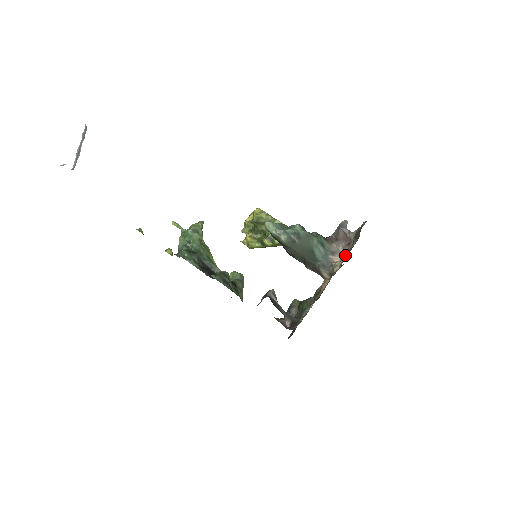
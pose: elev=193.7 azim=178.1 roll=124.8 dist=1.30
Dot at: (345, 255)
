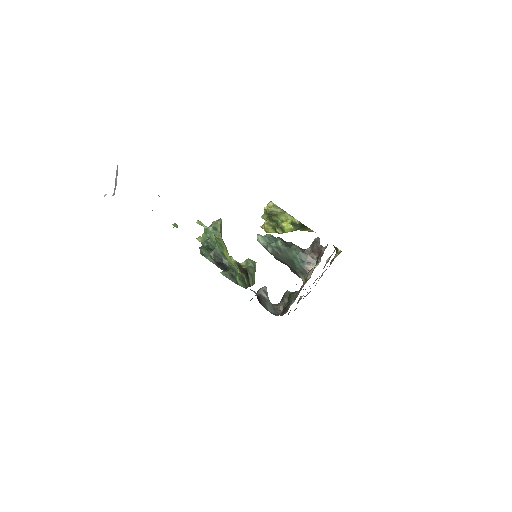
Dot at: occluded
